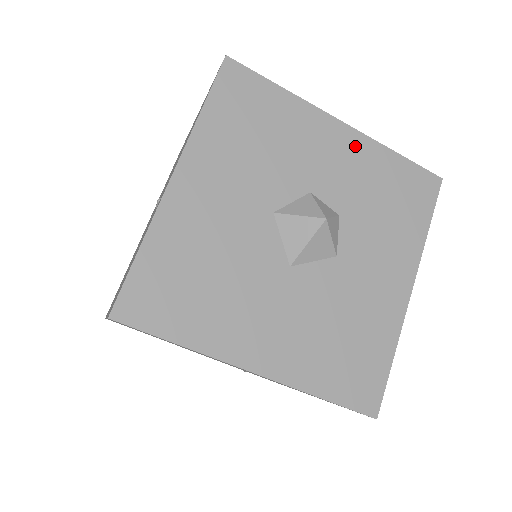
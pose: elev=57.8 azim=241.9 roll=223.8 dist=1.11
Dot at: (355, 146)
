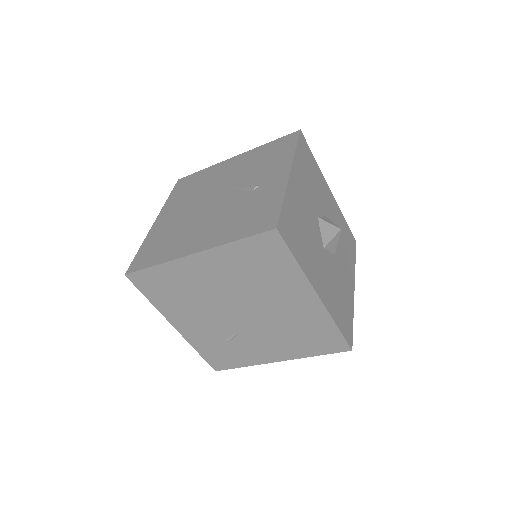
Dot at: (335, 205)
